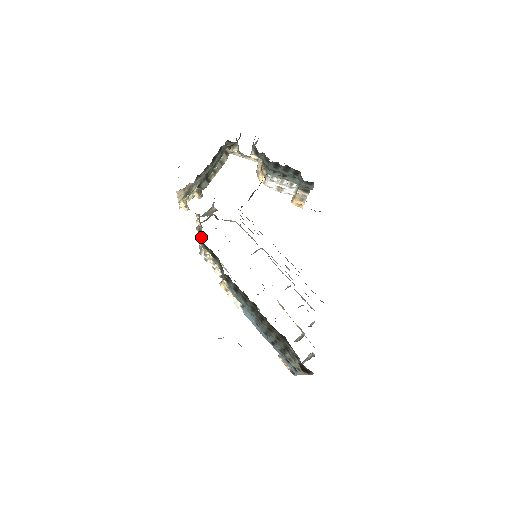
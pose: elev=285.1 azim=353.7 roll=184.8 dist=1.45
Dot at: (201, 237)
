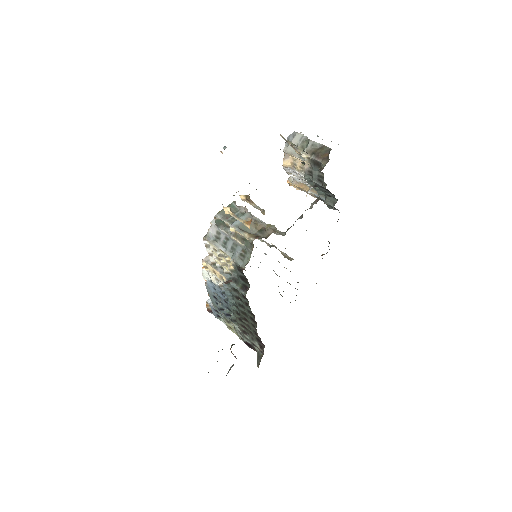
Dot at: (230, 247)
